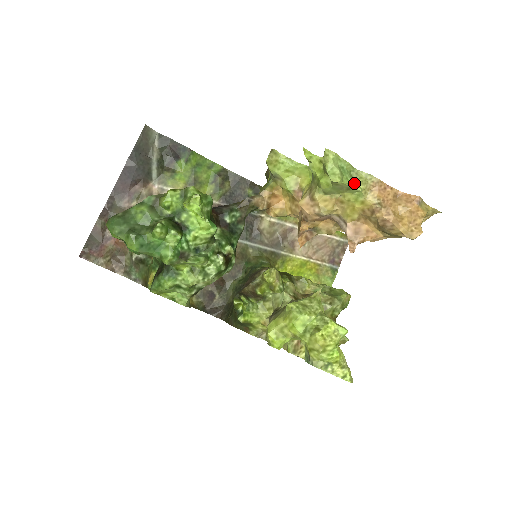
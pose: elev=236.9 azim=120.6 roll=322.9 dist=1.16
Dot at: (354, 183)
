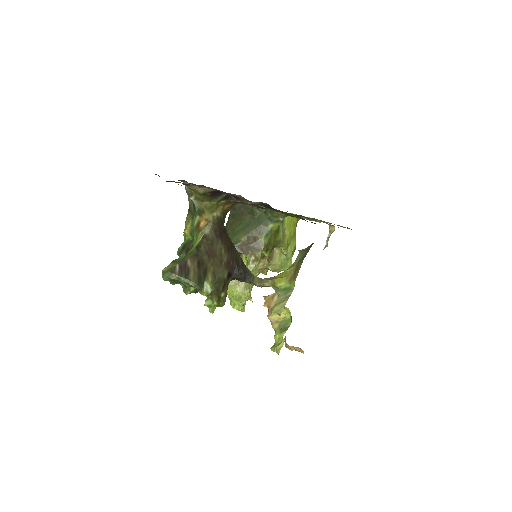
Dot at: occluded
